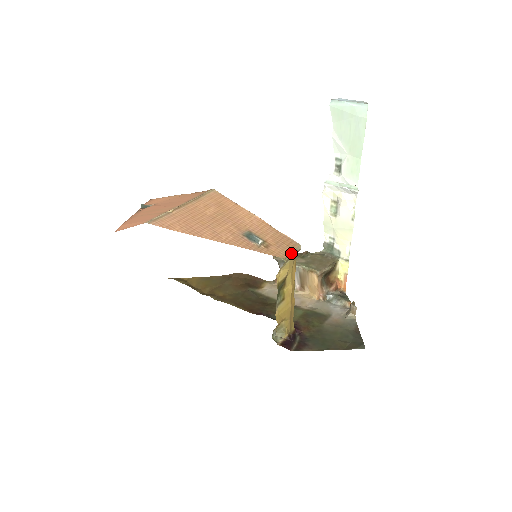
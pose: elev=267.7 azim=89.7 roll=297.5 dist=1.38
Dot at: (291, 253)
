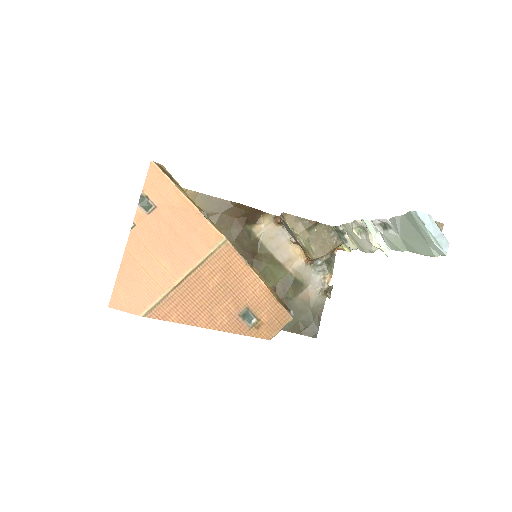
Dot at: (279, 331)
